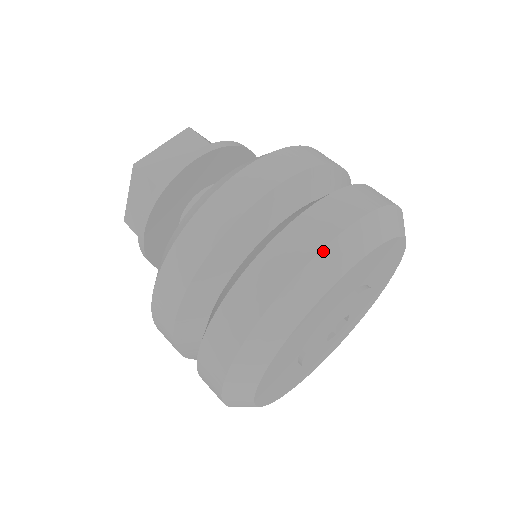
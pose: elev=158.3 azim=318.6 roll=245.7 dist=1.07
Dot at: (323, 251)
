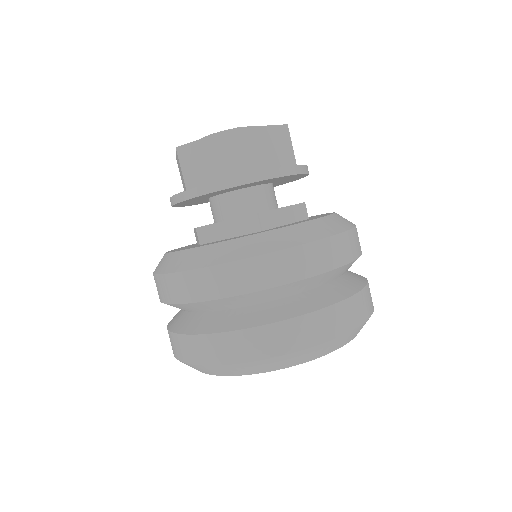
Dot at: (229, 365)
